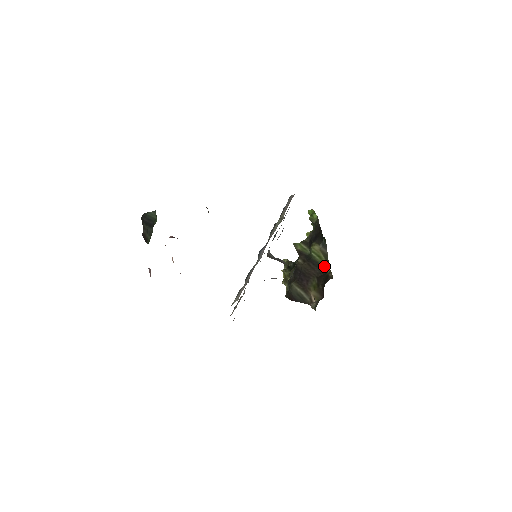
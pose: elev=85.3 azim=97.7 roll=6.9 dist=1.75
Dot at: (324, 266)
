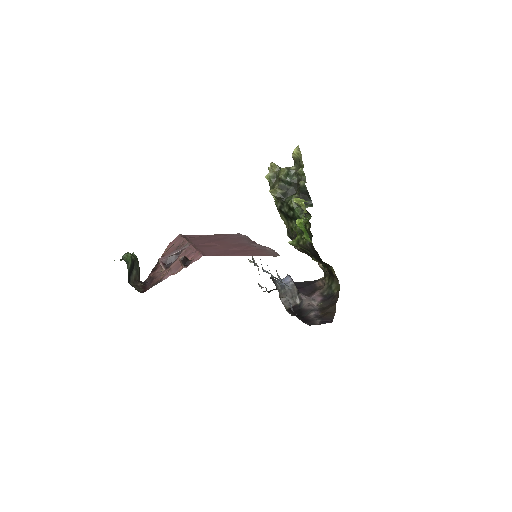
Dot at: occluded
